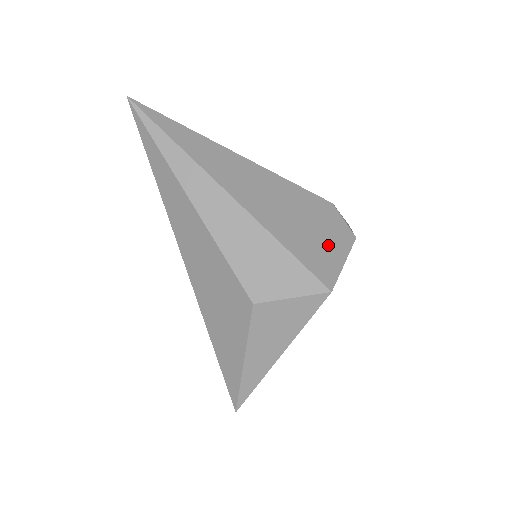
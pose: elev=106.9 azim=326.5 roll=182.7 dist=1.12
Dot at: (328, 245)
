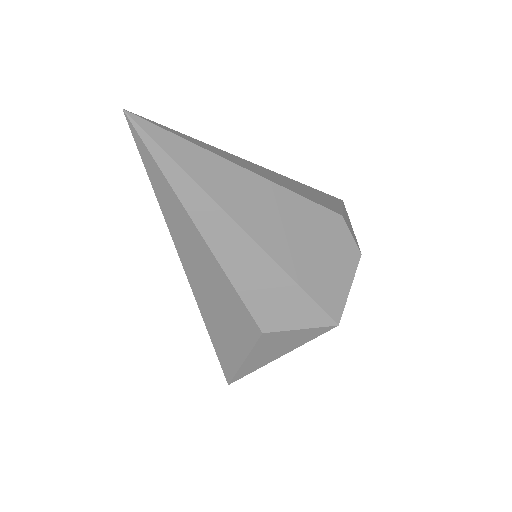
Dot at: (337, 271)
